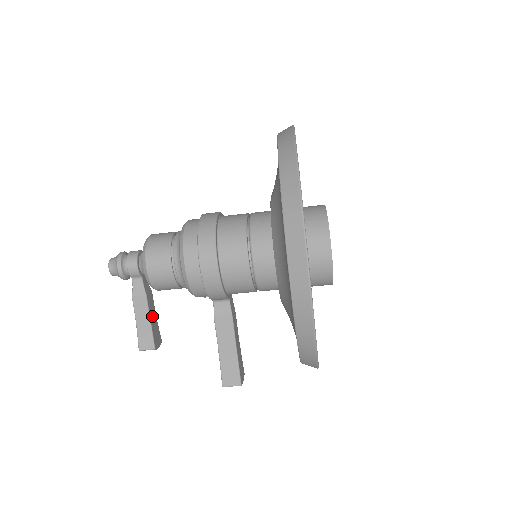
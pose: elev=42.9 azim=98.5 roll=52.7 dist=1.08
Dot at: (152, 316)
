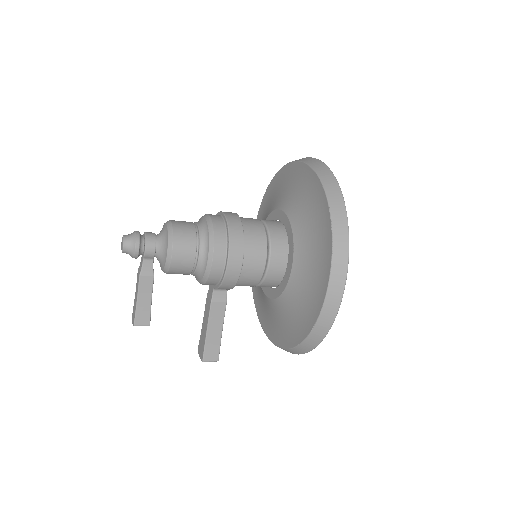
Dot at: (151, 295)
